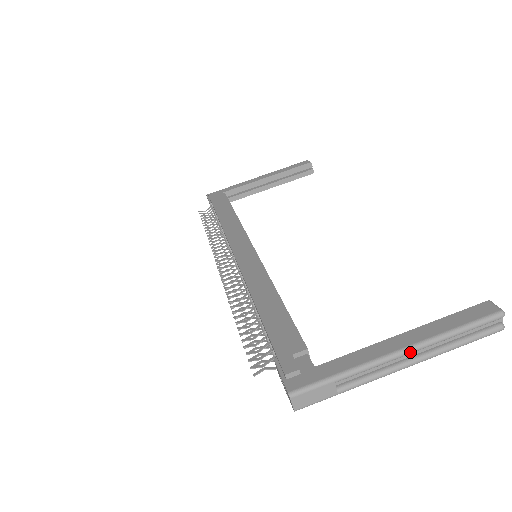
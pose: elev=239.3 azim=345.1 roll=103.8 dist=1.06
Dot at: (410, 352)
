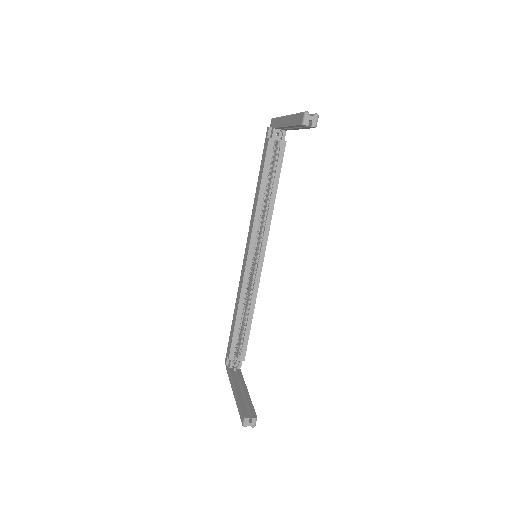
Dot at: occluded
